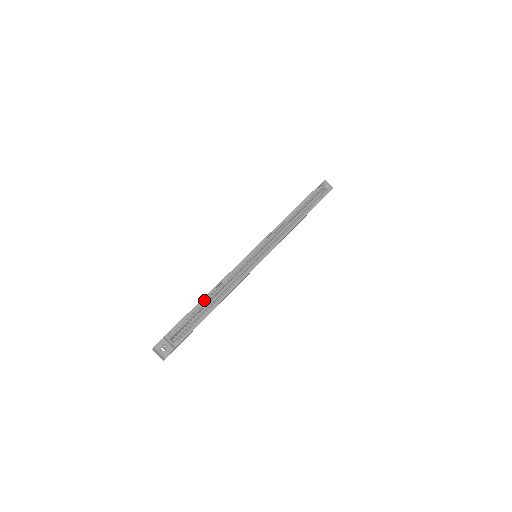
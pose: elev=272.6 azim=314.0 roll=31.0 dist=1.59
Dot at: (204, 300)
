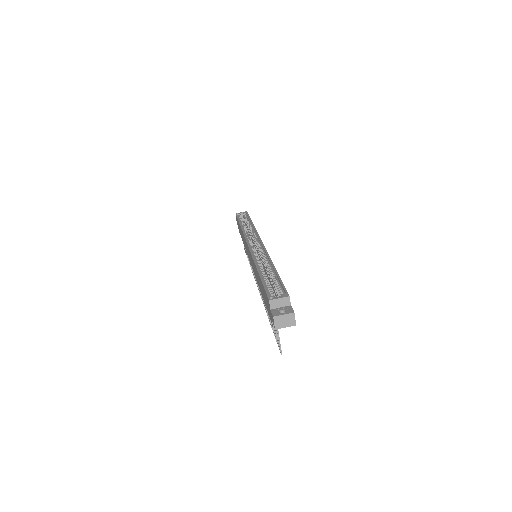
Dot at: (261, 275)
